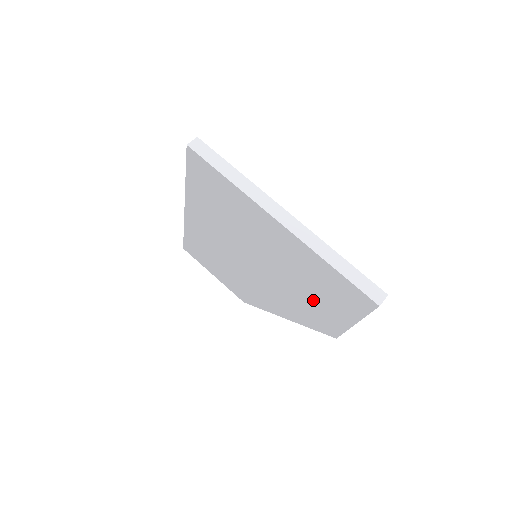
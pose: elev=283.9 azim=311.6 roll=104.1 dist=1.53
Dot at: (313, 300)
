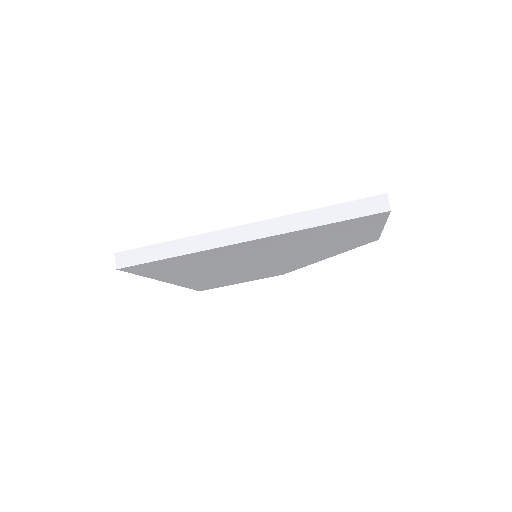
Dot at: (333, 242)
